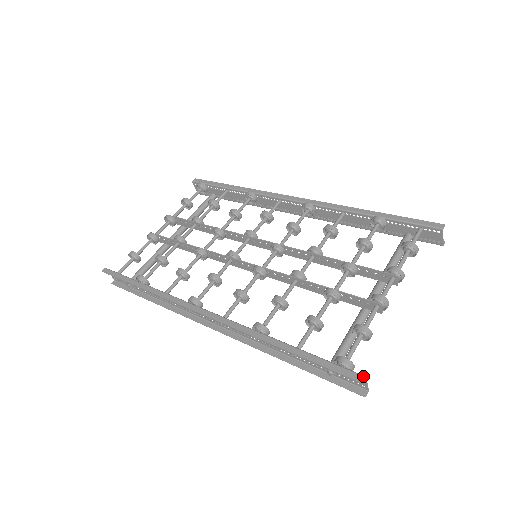
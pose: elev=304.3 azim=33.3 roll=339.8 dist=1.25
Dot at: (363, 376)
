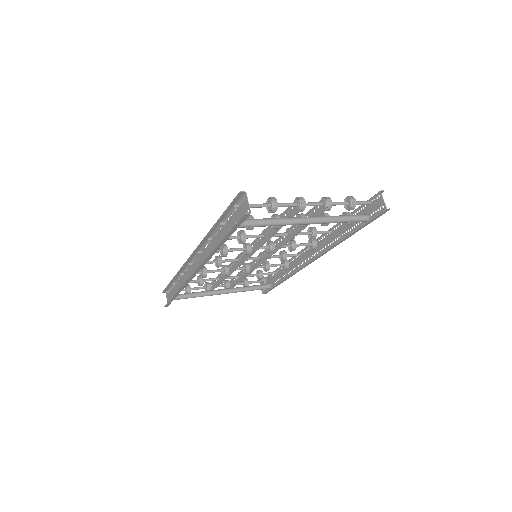
Dot at: (244, 192)
